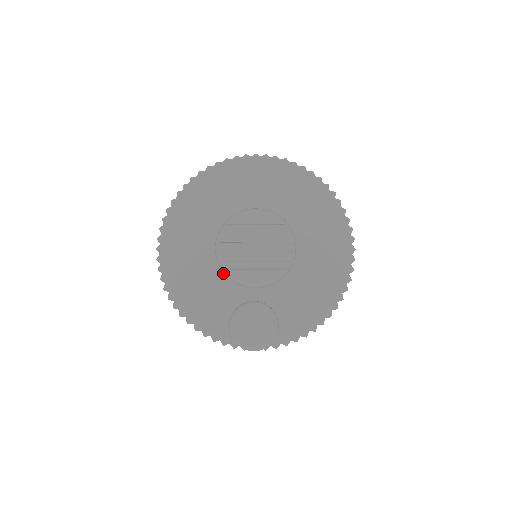
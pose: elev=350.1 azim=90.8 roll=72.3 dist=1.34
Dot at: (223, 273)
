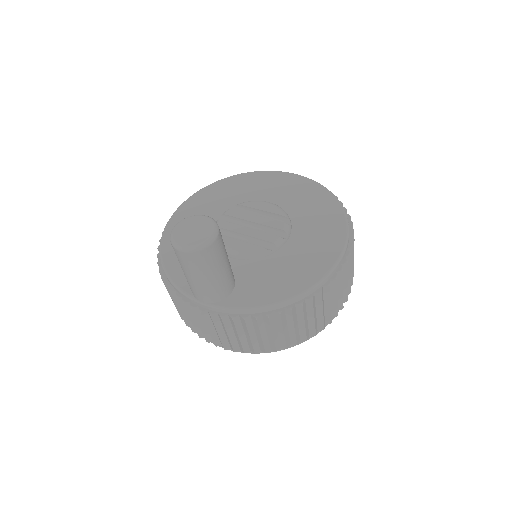
Dot at: occluded
